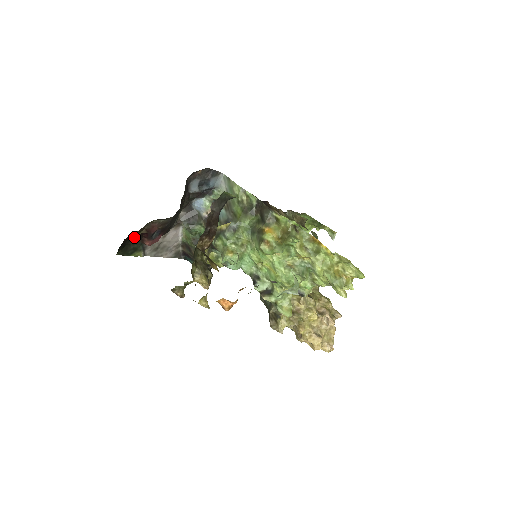
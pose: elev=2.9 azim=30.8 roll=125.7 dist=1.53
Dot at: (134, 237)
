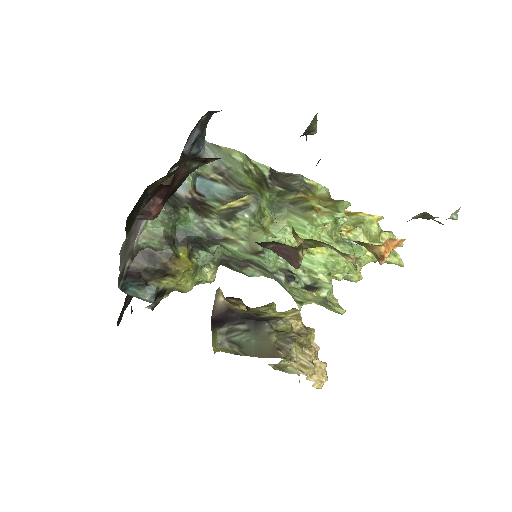
Dot at: (143, 193)
